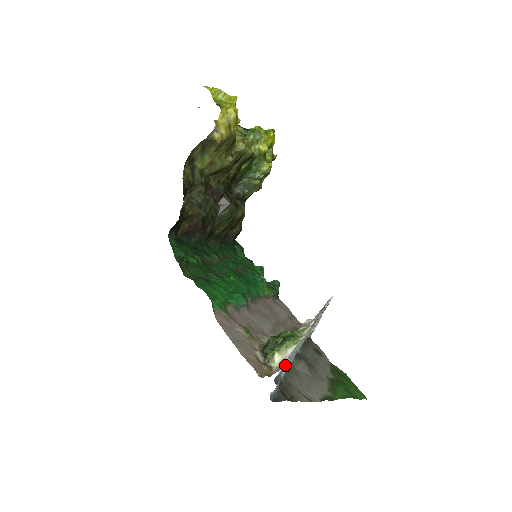
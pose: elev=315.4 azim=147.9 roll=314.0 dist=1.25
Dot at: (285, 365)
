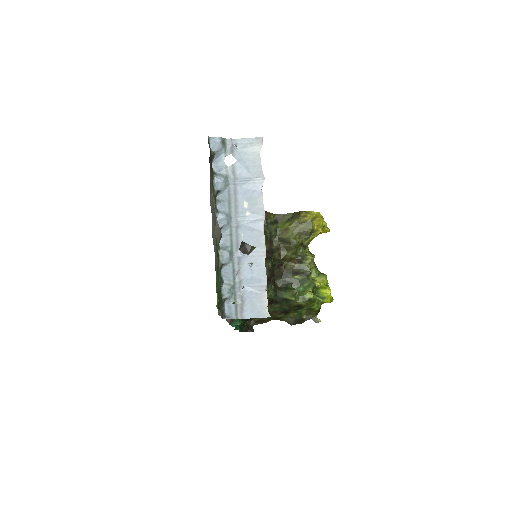
Dot at: (224, 174)
